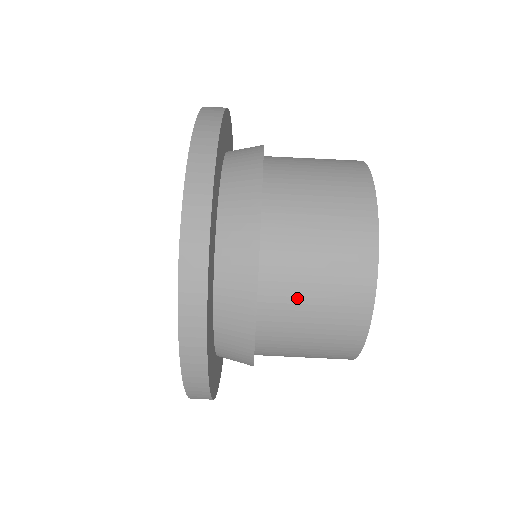
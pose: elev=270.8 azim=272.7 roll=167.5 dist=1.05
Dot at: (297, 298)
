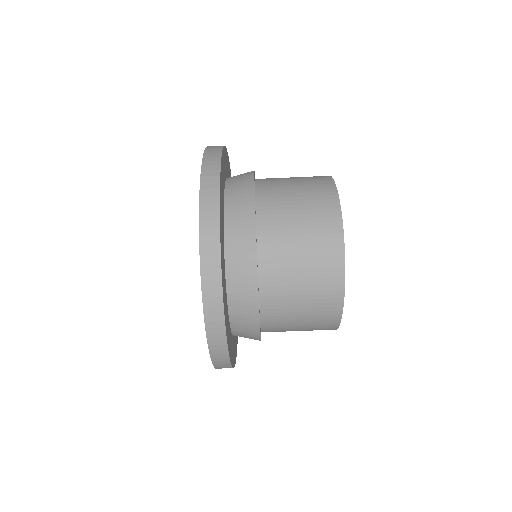
Dot at: (288, 276)
